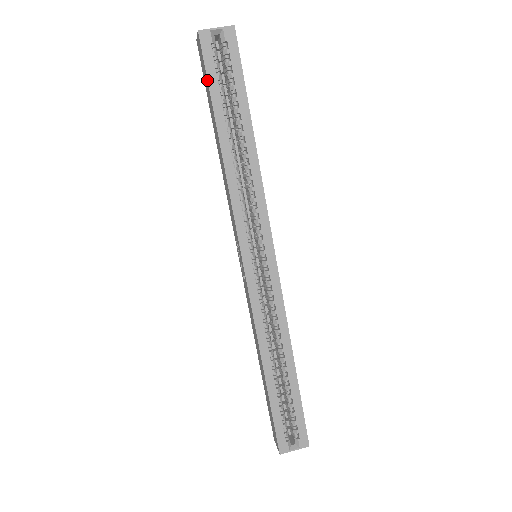
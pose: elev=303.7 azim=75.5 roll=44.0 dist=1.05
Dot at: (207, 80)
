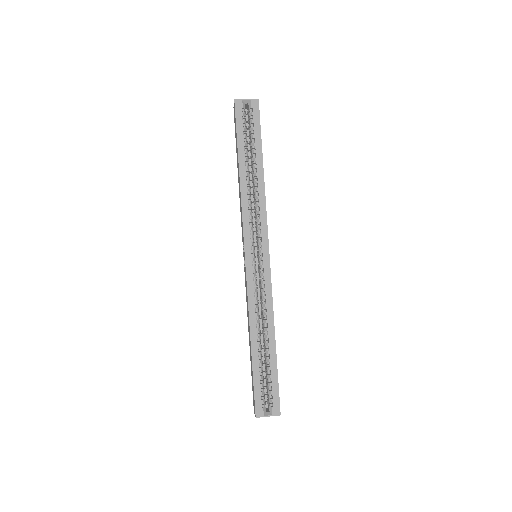
Dot at: (236, 130)
